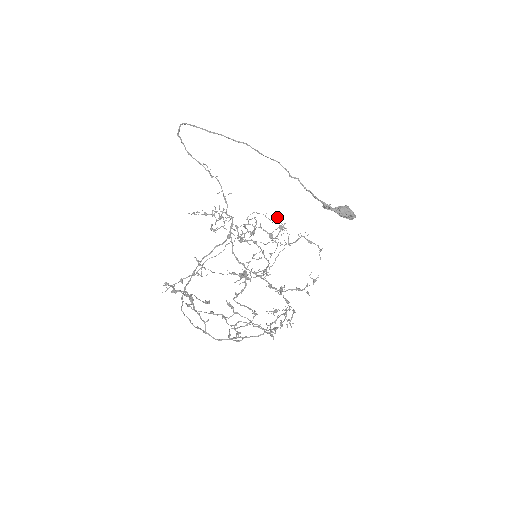
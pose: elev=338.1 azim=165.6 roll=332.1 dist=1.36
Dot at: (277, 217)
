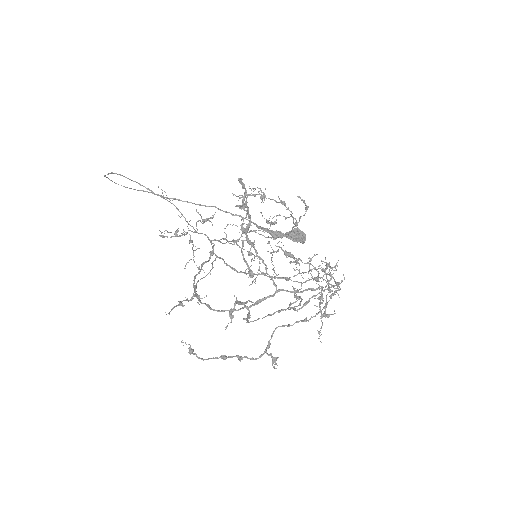
Dot at: occluded
